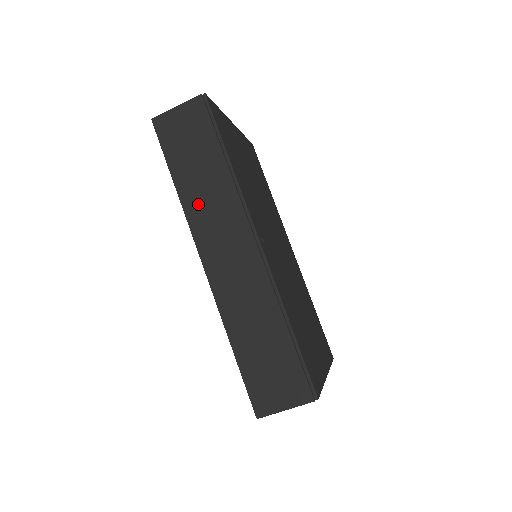
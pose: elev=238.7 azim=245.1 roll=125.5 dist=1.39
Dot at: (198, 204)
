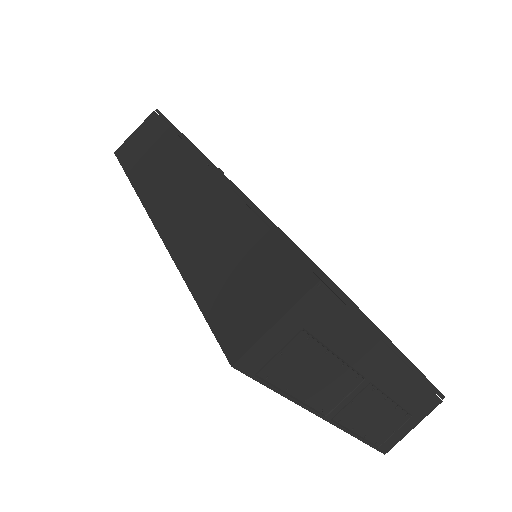
Dot at: (149, 177)
